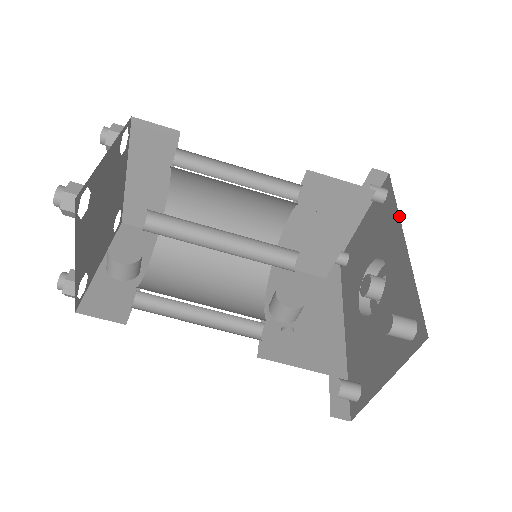
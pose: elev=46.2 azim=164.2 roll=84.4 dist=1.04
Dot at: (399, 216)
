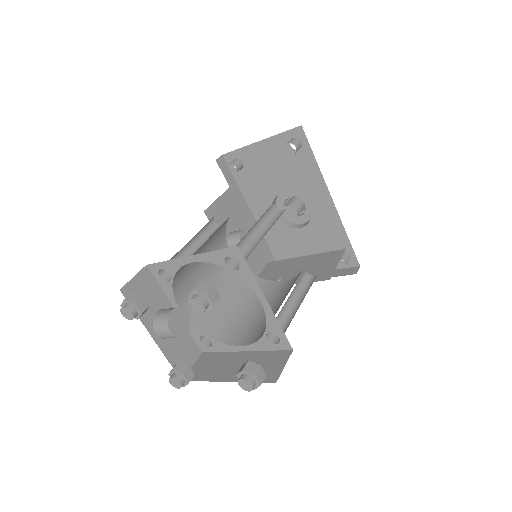
Dot at: occluded
